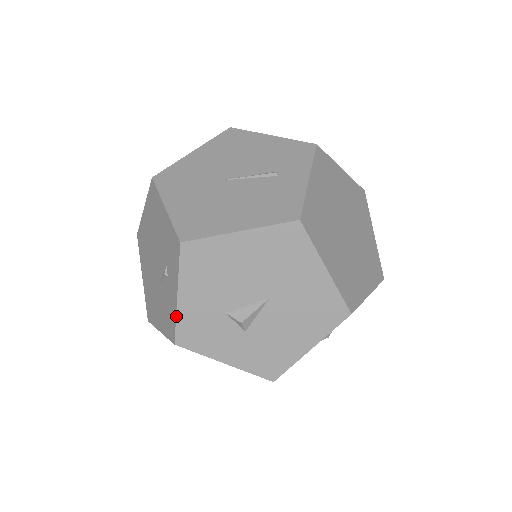
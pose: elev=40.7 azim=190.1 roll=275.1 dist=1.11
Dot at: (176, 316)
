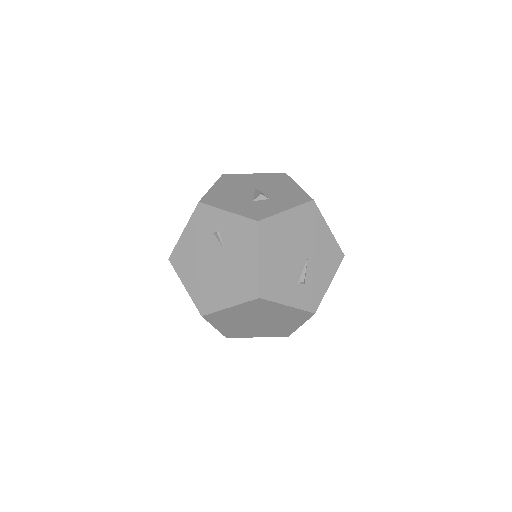
Dot at: (239, 215)
